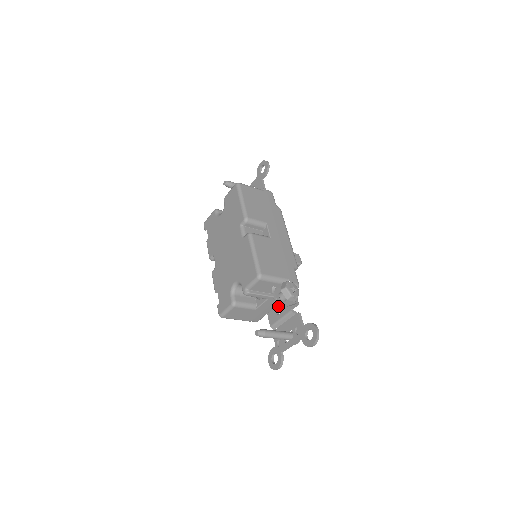
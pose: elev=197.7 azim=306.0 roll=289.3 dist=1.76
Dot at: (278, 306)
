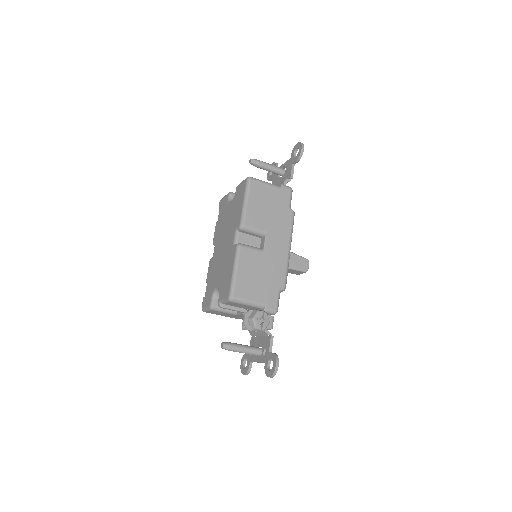
Dot at: occluded
